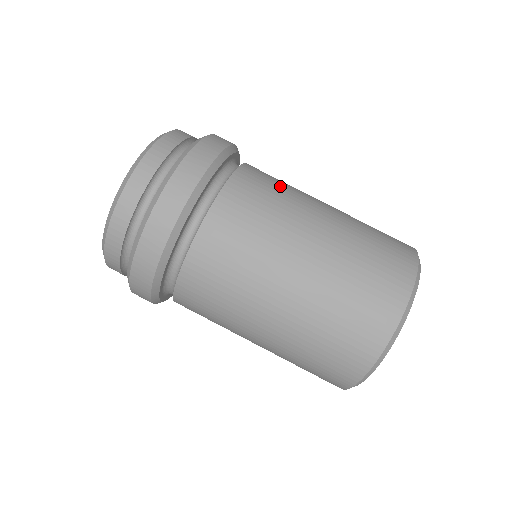
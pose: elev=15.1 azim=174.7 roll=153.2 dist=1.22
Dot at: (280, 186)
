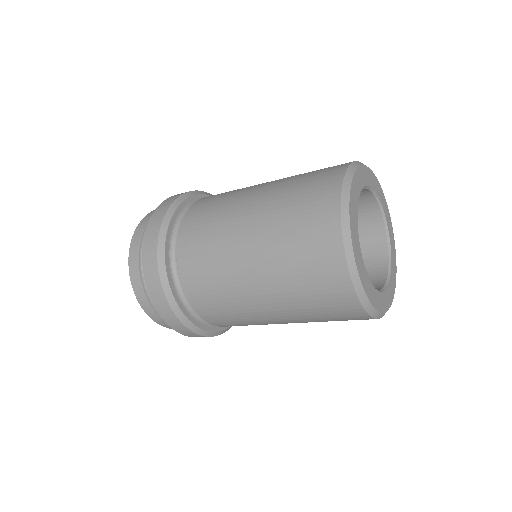
Dot at: (215, 209)
